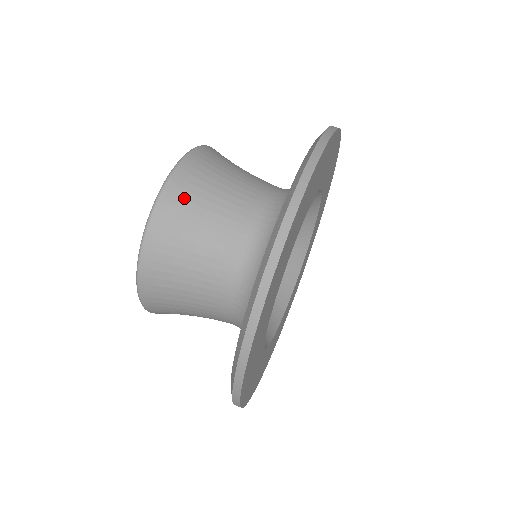
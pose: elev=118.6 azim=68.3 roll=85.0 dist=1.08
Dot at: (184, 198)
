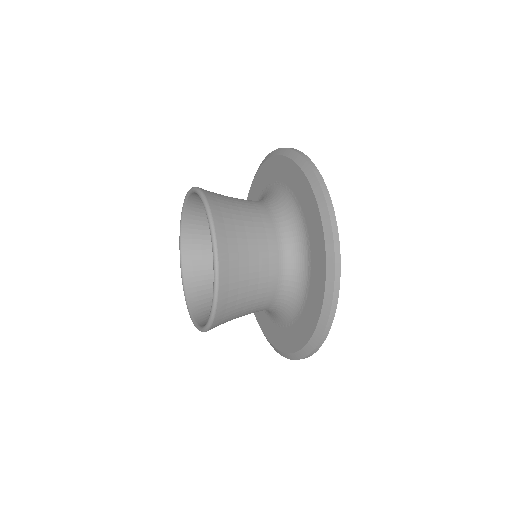
Dot at: (218, 199)
